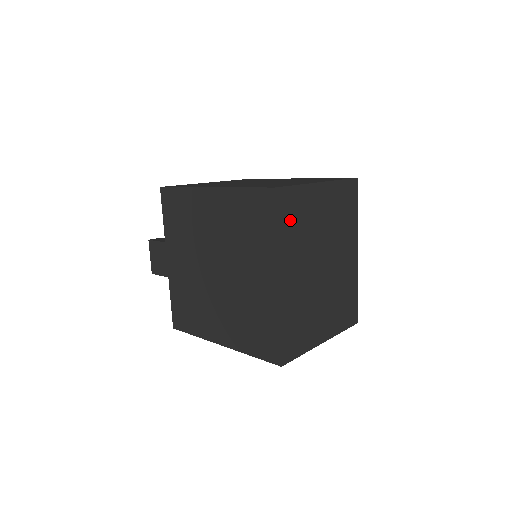
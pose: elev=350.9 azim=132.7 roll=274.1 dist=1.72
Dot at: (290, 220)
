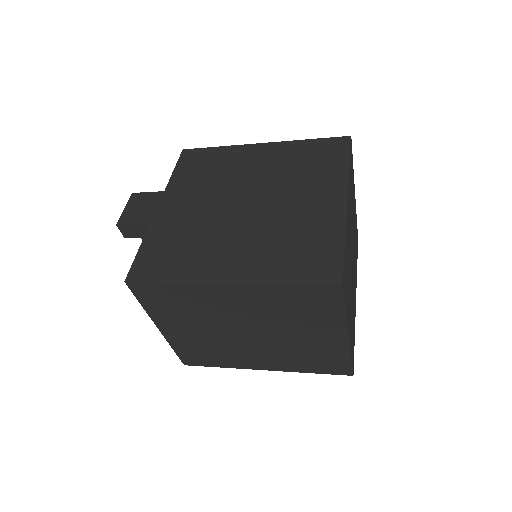
Dot at: (351, 175)
